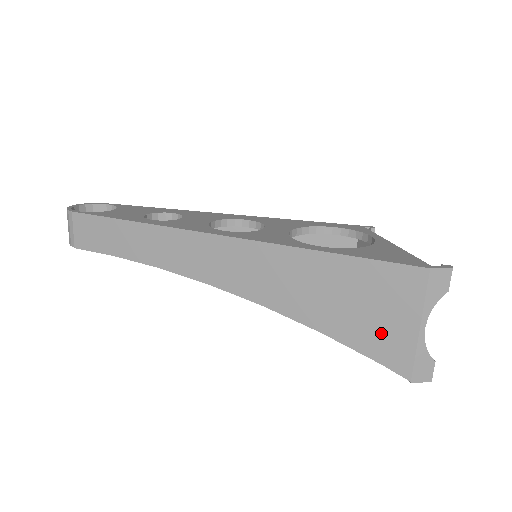
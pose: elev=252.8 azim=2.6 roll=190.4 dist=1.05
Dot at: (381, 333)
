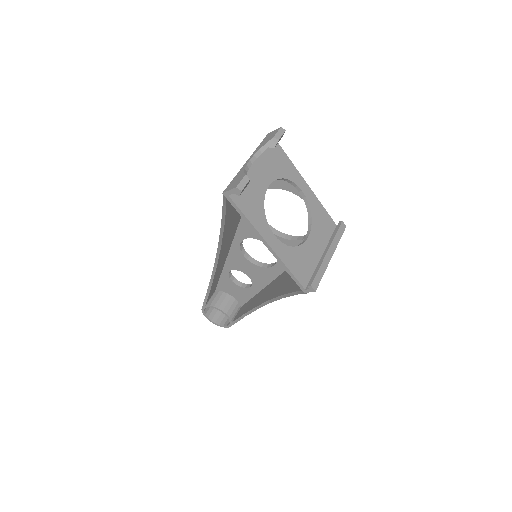
Dot at: occluded
